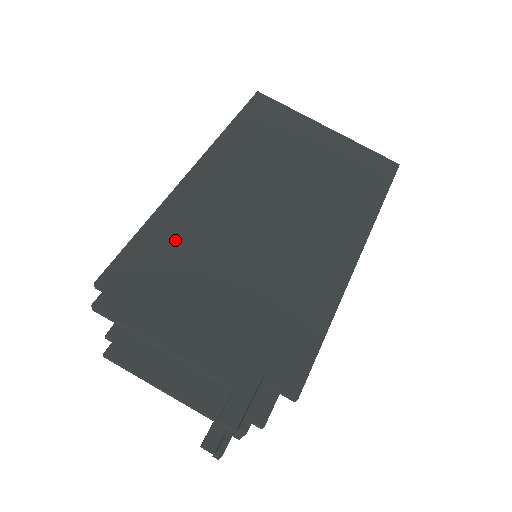
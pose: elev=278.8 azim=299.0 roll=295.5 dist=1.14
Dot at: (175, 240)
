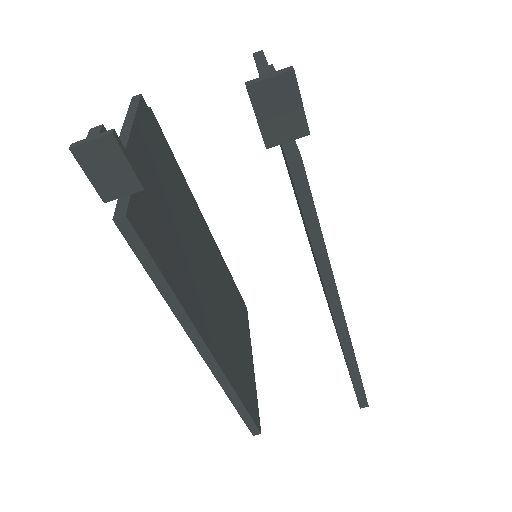
Dot at: occluded
